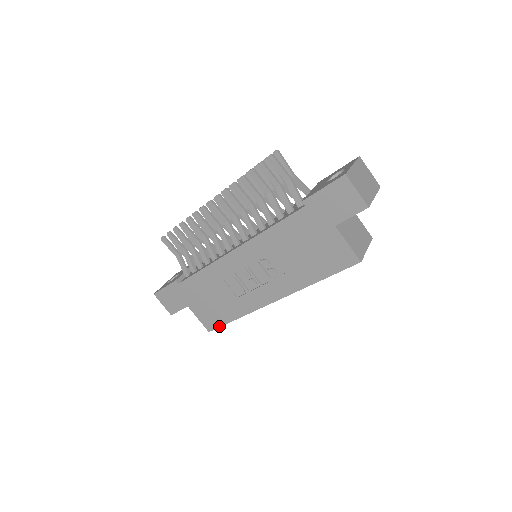
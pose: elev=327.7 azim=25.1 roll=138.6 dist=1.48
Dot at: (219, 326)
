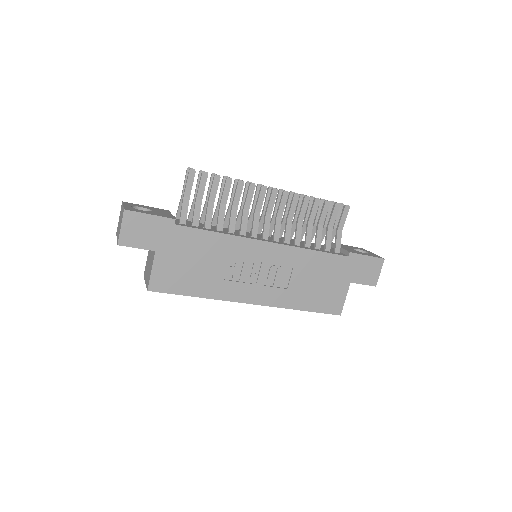
Dot at: (169, 292)
